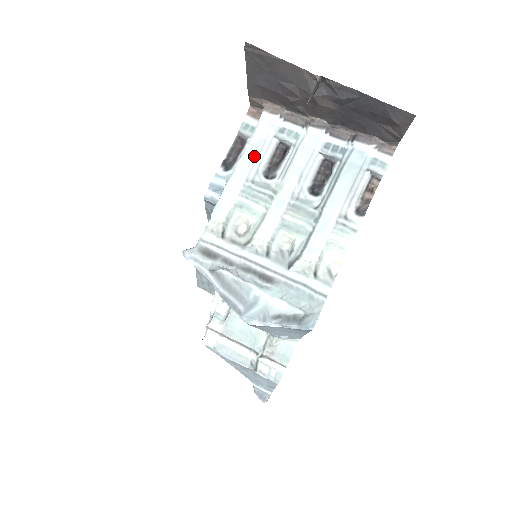
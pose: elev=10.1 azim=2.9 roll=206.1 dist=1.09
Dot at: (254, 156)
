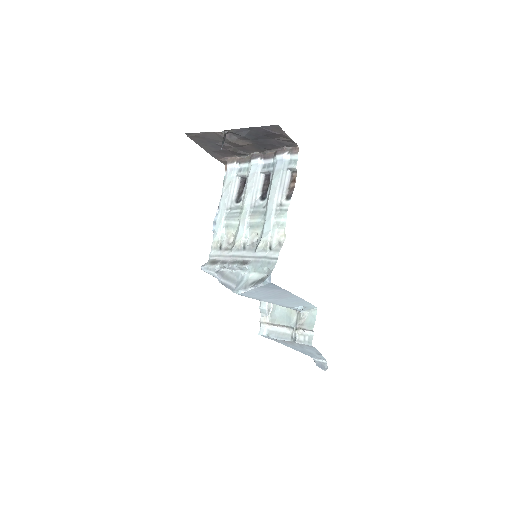
Dot at: (228, 193)
